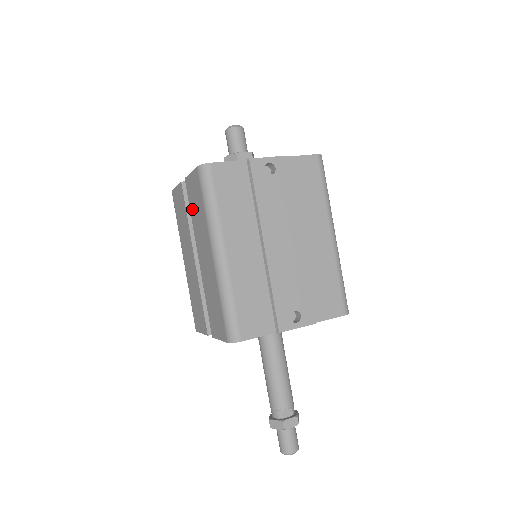
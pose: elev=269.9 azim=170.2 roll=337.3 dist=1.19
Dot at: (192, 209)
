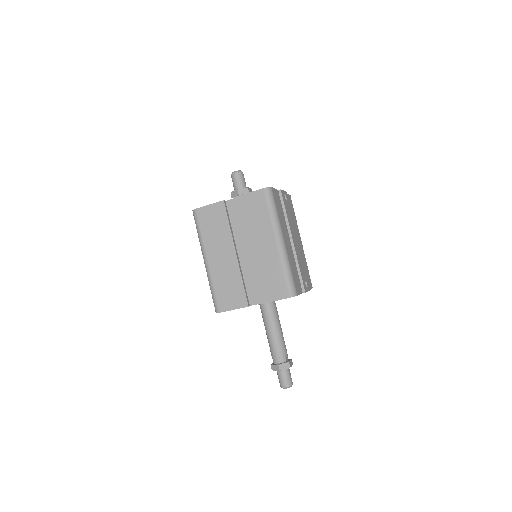
Dot at: (244, 217)
